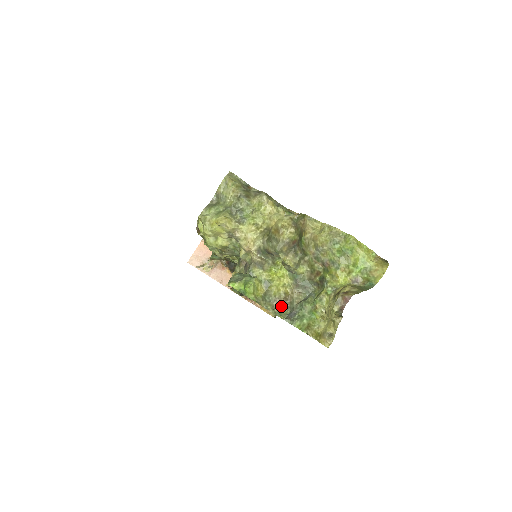
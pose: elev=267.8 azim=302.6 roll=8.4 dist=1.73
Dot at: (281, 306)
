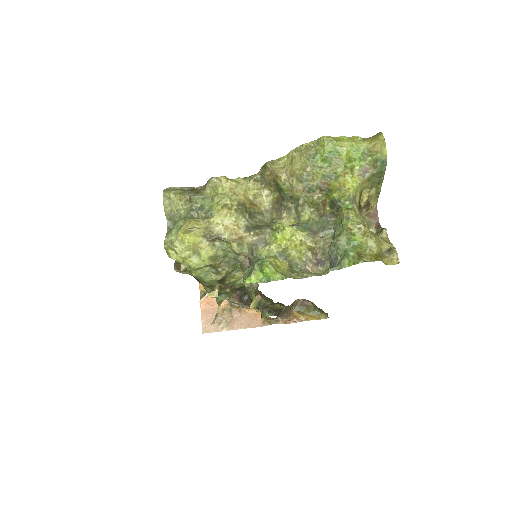
Dot at: (316, 266)
